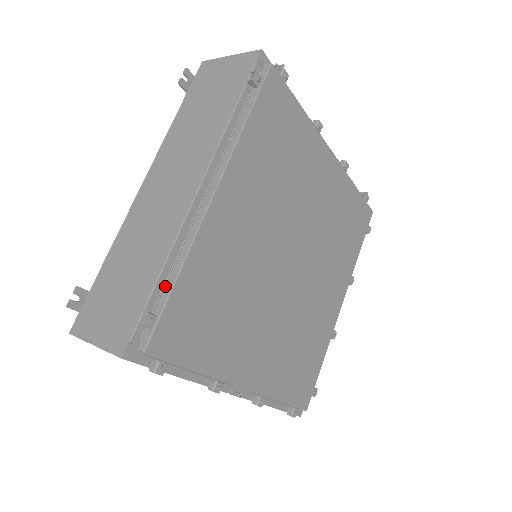
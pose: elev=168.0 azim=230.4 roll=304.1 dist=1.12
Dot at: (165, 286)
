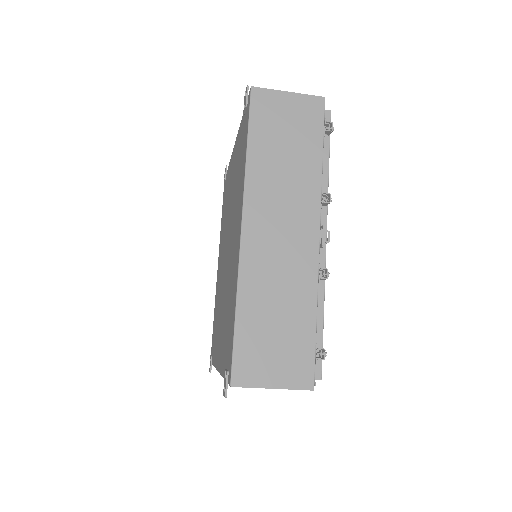
Dot at: occluded
